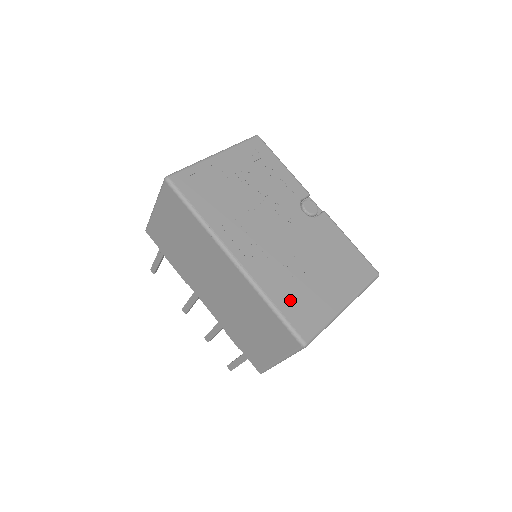
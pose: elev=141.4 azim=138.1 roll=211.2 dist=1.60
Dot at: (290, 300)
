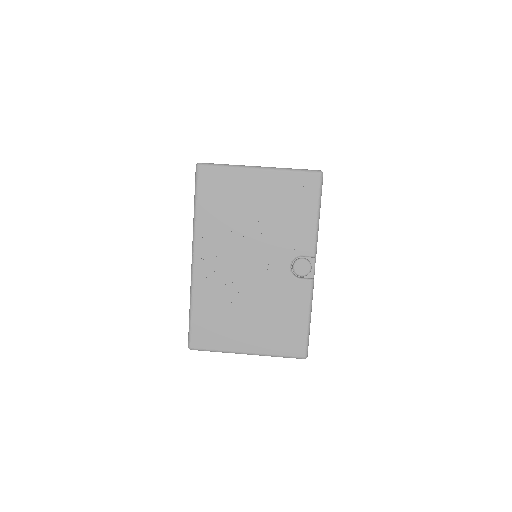
Dot at: (207, 316)
